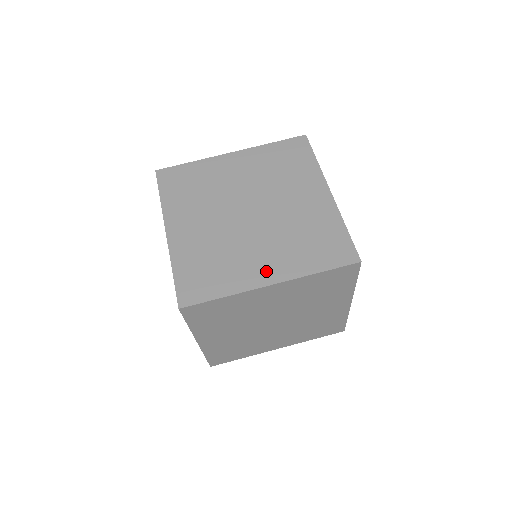
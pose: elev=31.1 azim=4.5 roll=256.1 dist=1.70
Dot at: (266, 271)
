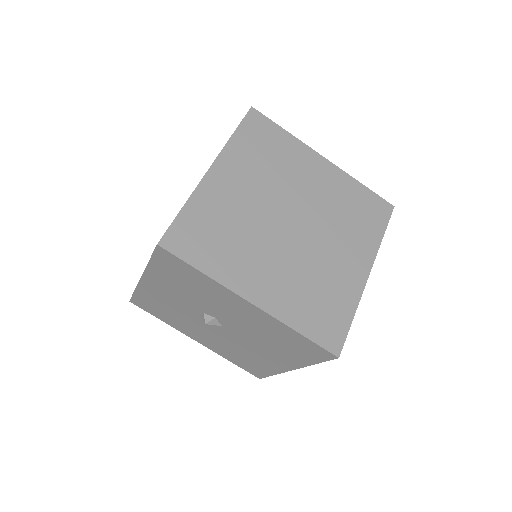
Dot at: occluded
